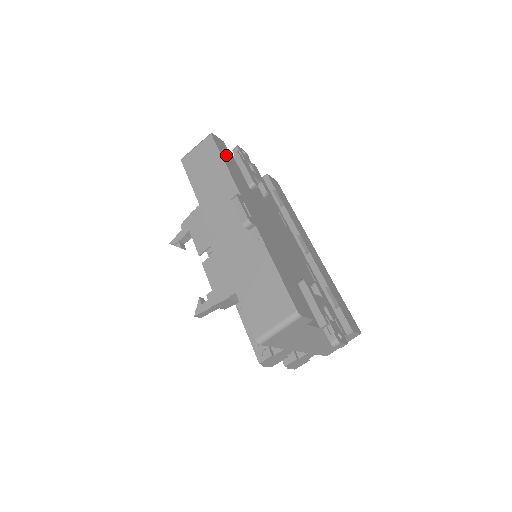
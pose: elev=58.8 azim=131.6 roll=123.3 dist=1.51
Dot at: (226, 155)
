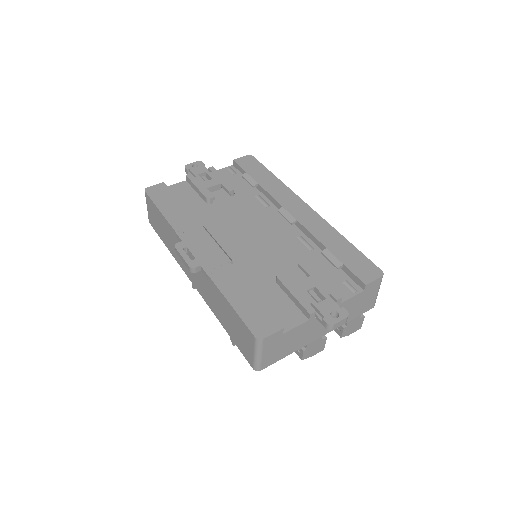
Dot at: (165, 200)
